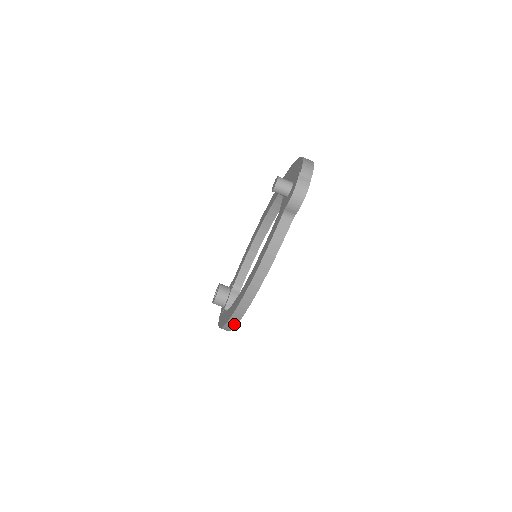
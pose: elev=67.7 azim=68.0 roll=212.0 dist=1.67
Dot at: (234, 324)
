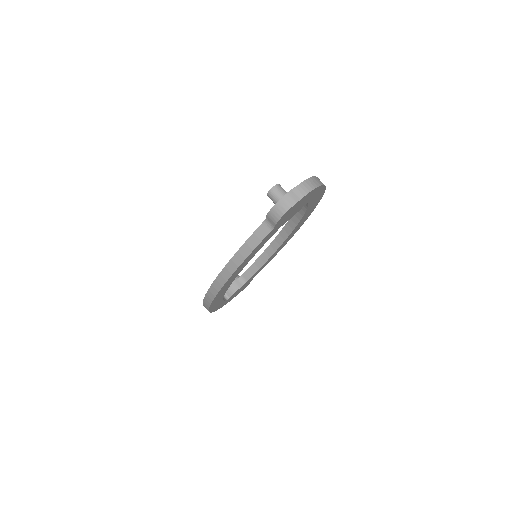
Dot at: (208, 306)
